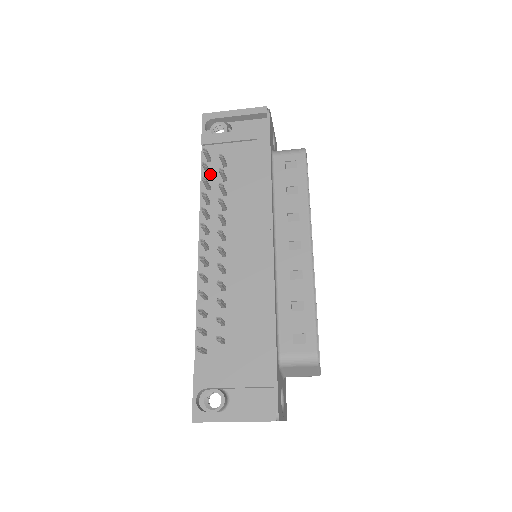
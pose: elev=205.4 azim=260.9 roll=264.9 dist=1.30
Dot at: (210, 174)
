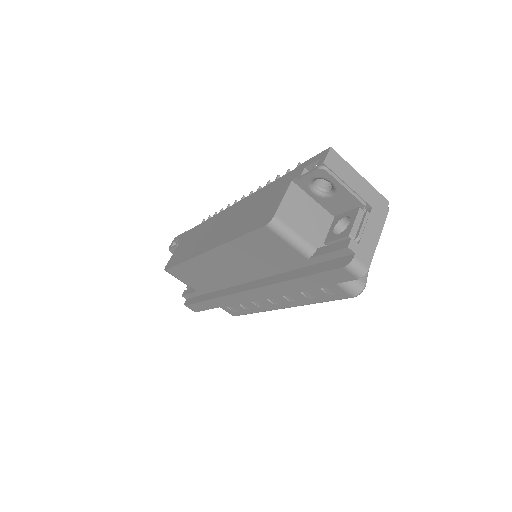
Dot at: occluded
